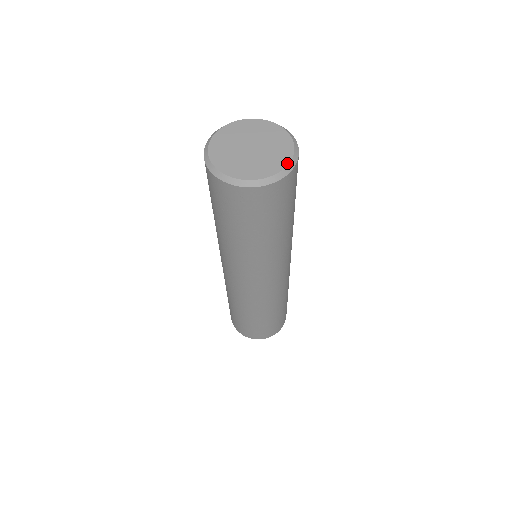
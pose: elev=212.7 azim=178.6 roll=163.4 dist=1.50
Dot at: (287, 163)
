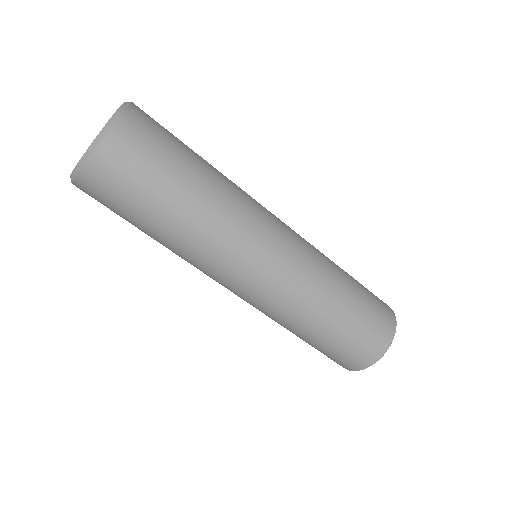
Dot at: (114, 114)
